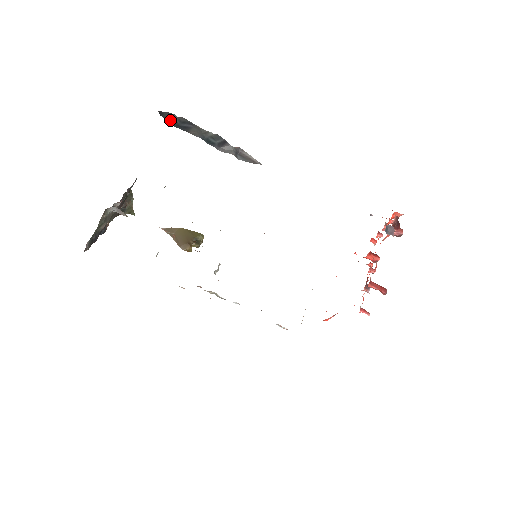
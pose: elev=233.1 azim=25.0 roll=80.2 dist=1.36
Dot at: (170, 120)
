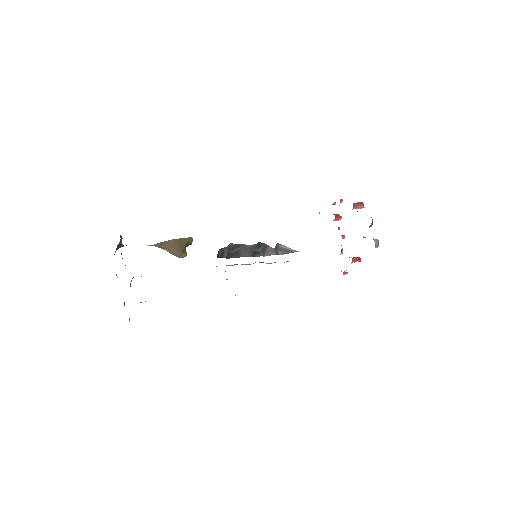
Dot at: (225, 255)
